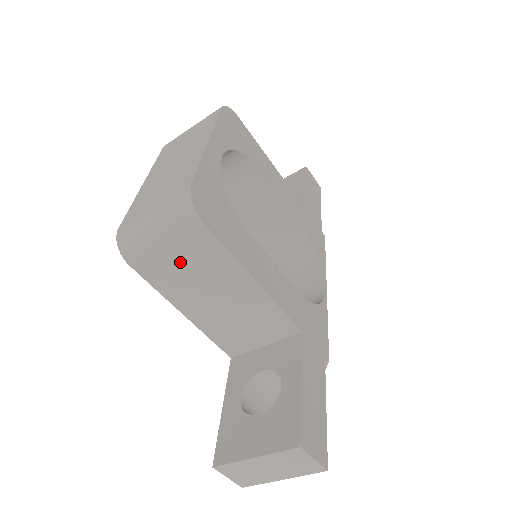
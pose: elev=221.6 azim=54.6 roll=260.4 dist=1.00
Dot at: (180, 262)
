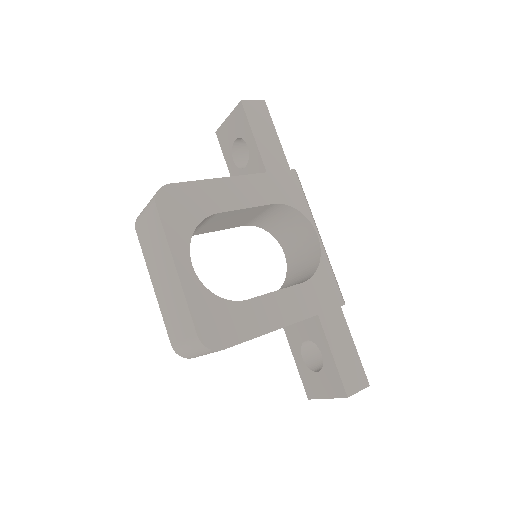
Dot at: occluded
